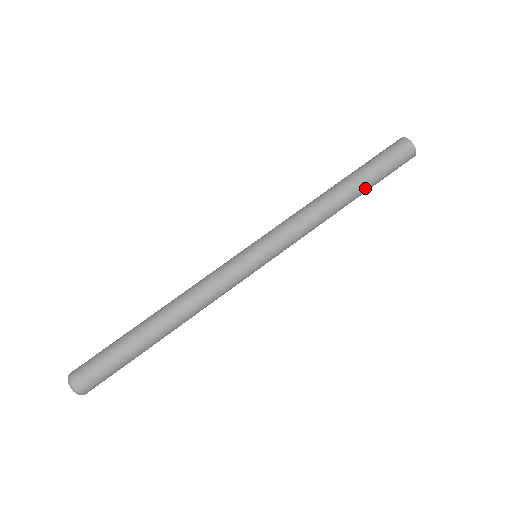
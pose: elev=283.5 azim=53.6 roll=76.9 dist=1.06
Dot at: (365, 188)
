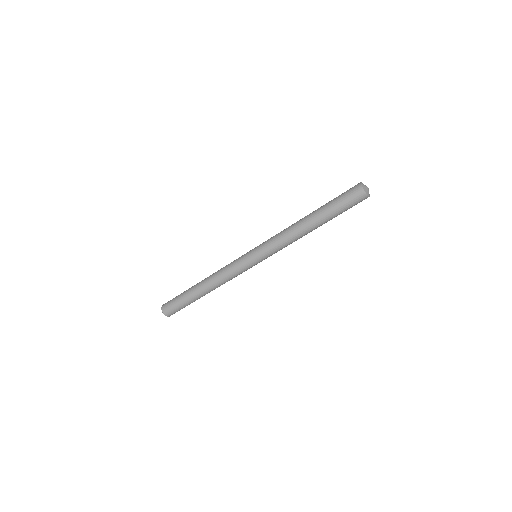
Dot at: occluded
